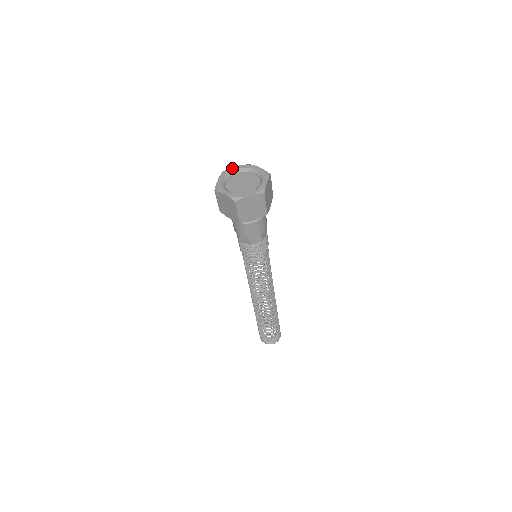
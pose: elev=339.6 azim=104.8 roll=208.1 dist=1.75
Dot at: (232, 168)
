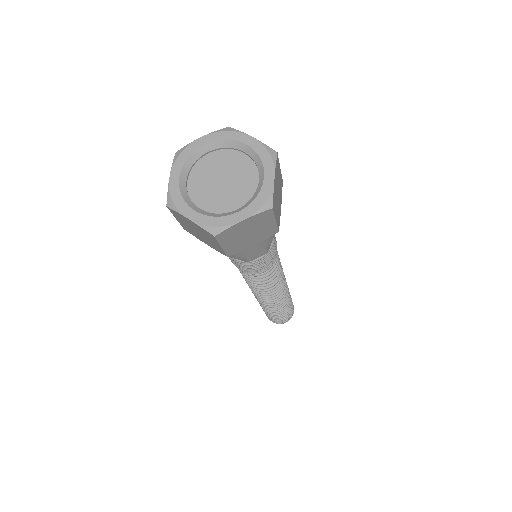
Dot at: (194, 143)
